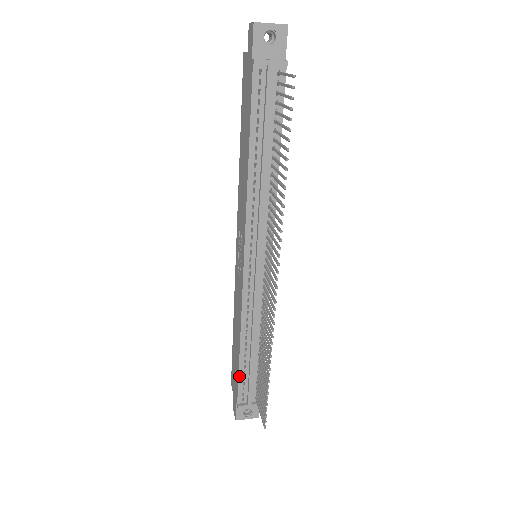
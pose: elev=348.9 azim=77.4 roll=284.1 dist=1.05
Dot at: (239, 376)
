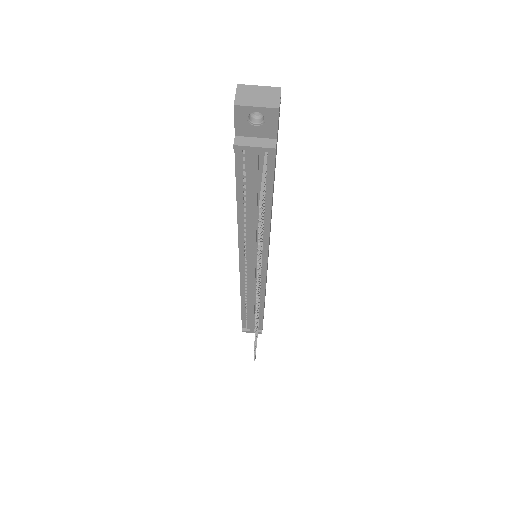
Dot at: (242, 317)
